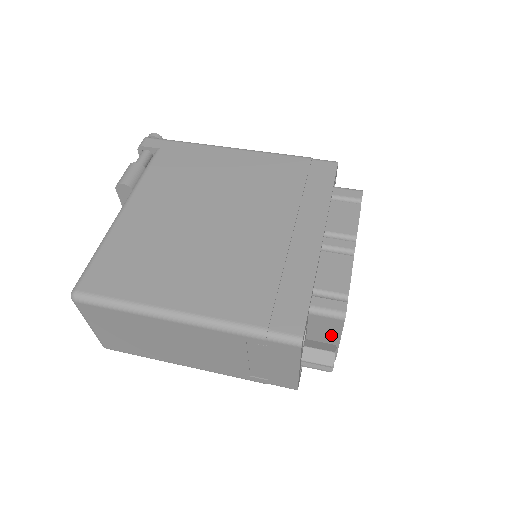
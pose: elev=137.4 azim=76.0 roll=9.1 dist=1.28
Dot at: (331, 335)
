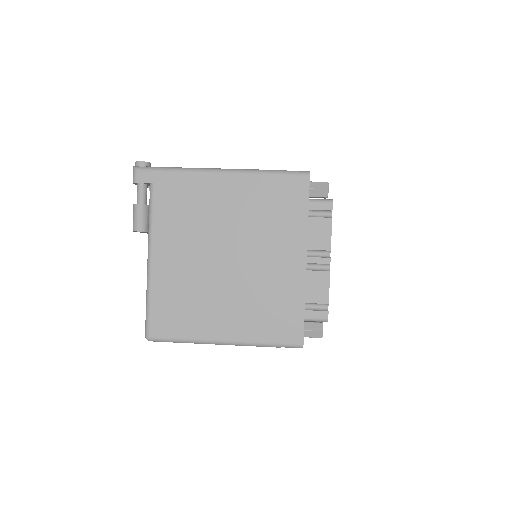
Dot at: occluded
